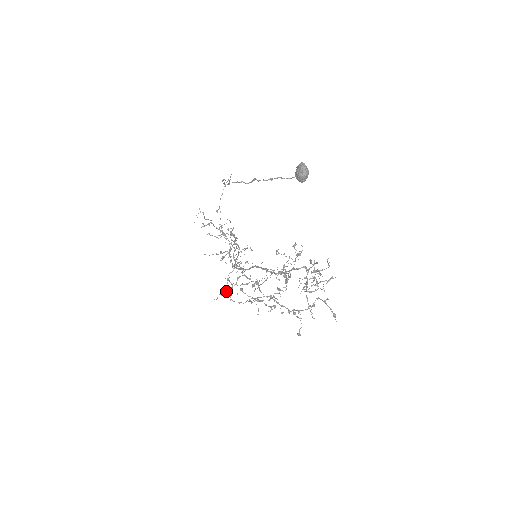
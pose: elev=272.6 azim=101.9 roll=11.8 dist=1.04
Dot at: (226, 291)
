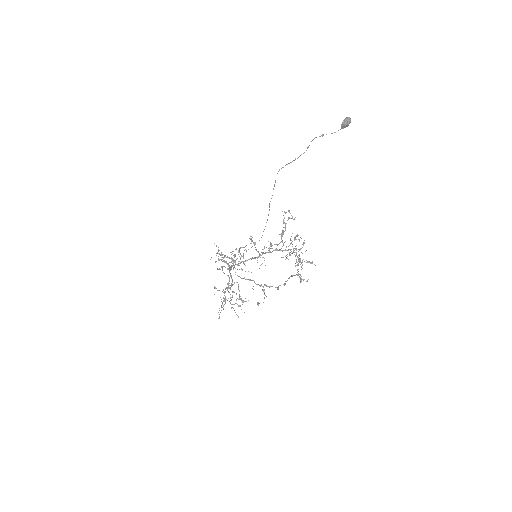
Dot at: occluded
